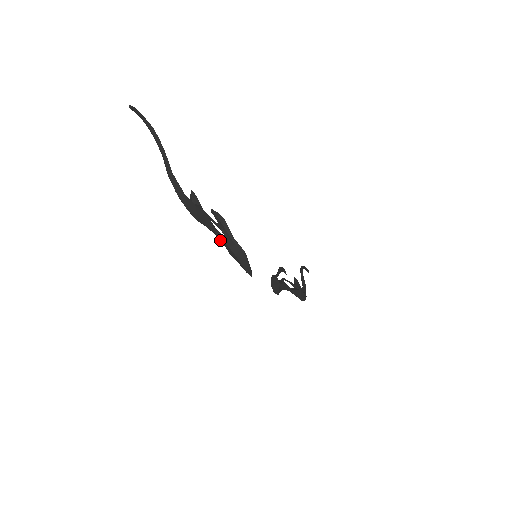
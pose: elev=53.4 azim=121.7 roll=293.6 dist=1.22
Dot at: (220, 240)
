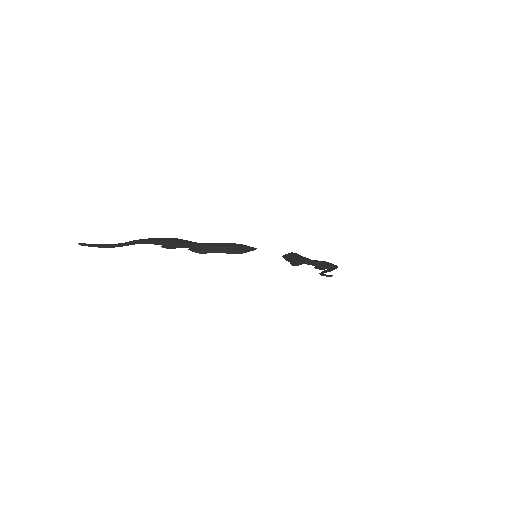
Dot at: occluded
